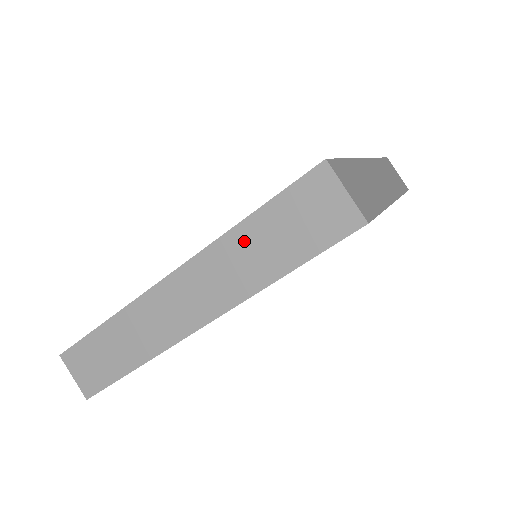
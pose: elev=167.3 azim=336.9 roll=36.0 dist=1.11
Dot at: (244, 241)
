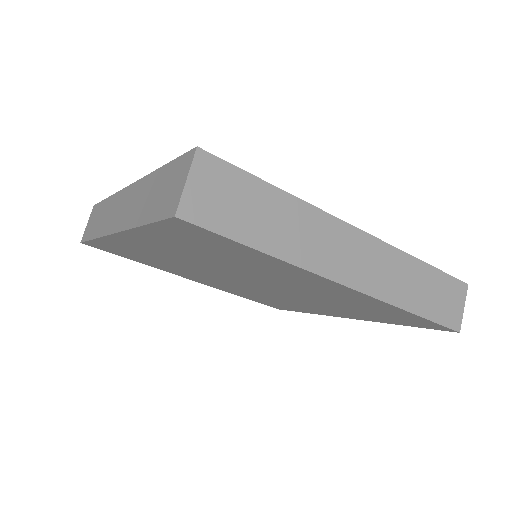
Dot at: (415, 272)
